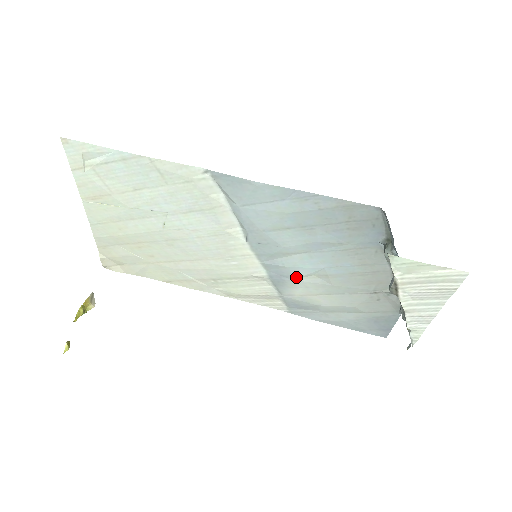
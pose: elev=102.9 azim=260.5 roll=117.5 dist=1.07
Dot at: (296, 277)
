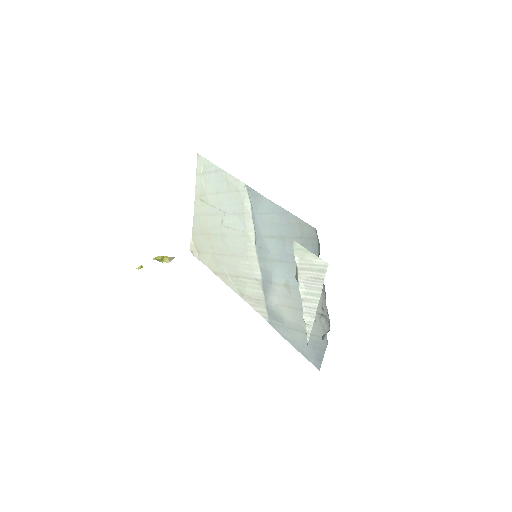
Dot at: (274, 284)
